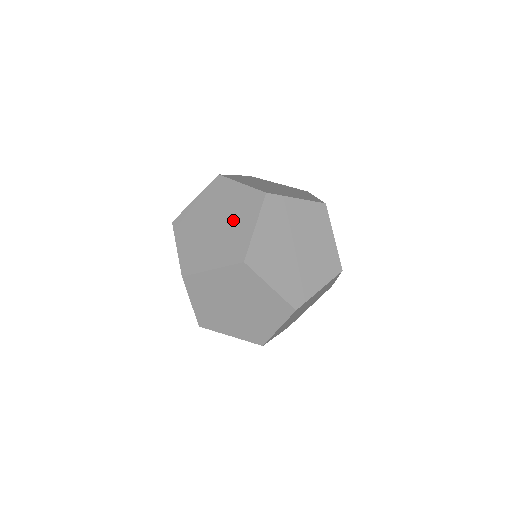
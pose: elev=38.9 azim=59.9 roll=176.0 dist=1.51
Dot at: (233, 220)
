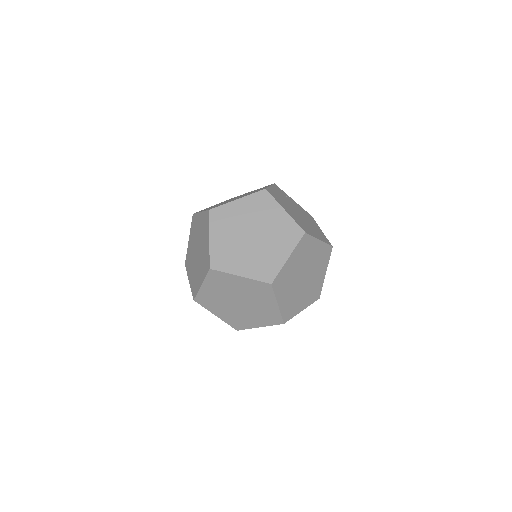
Dot at: (202, 242)
